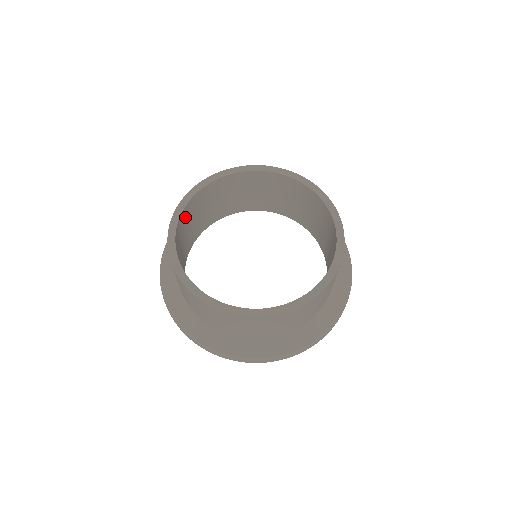
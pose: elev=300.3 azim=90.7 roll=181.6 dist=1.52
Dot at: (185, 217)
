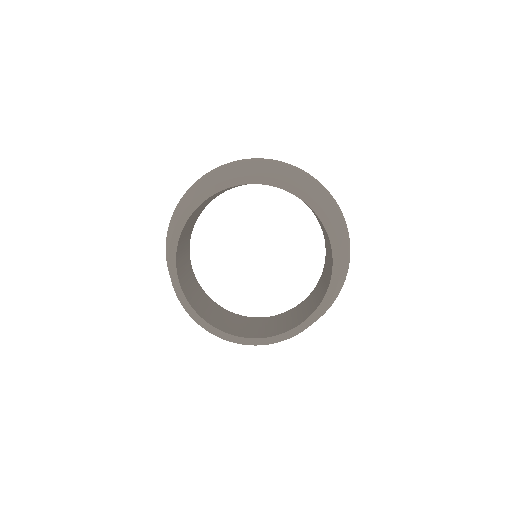
Dot at: (179, 255)
